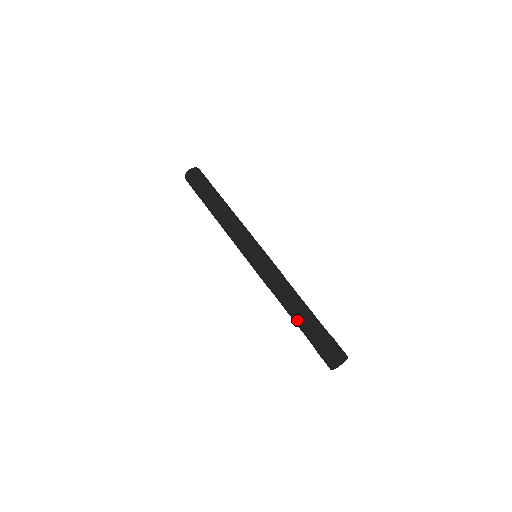
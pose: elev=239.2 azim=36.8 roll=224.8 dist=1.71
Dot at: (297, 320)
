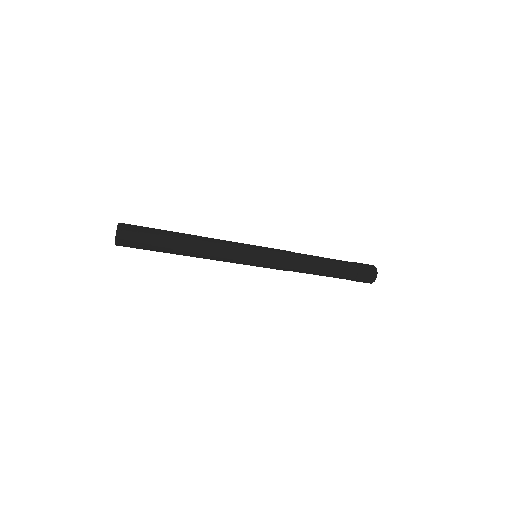
Dot at: occluded
